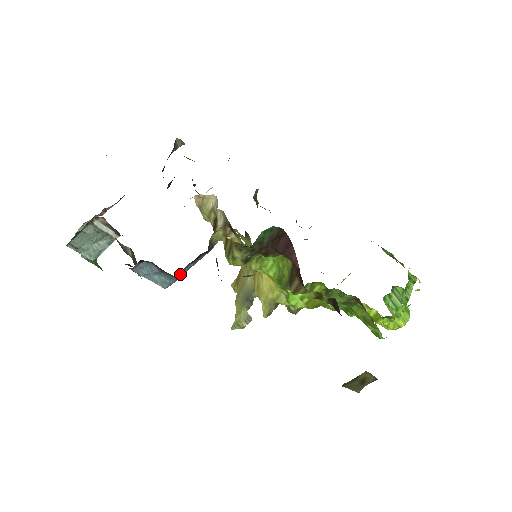
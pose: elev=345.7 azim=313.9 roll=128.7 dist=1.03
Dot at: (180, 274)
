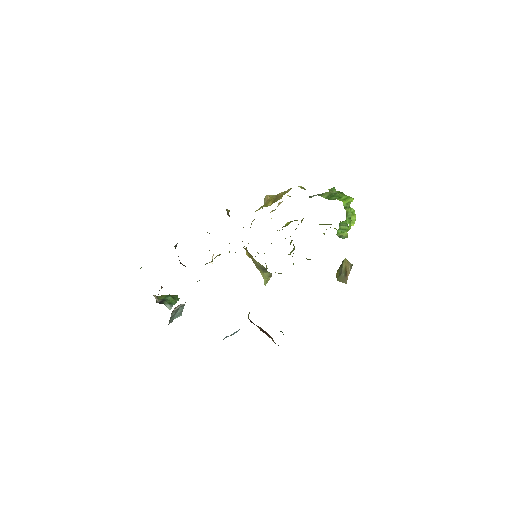
Dot at: occluded
